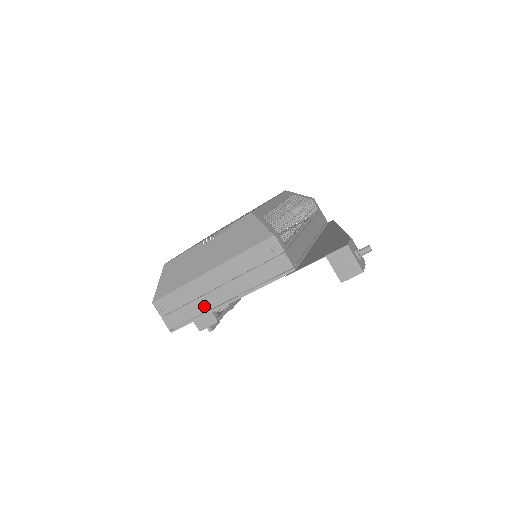
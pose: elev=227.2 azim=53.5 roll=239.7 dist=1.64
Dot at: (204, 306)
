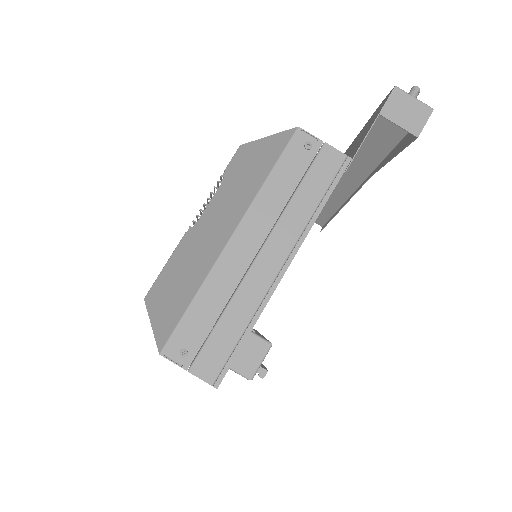
Dot at: (251, 299)
